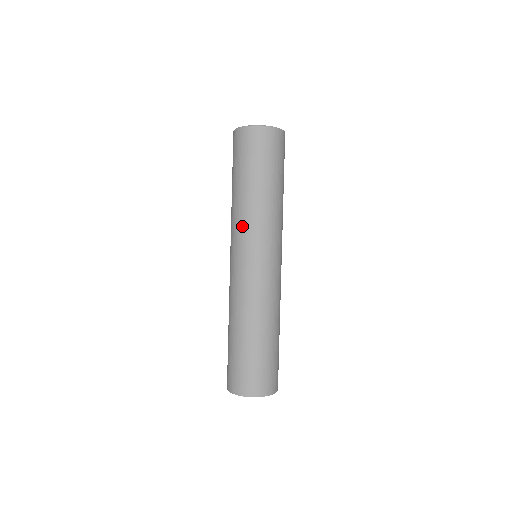
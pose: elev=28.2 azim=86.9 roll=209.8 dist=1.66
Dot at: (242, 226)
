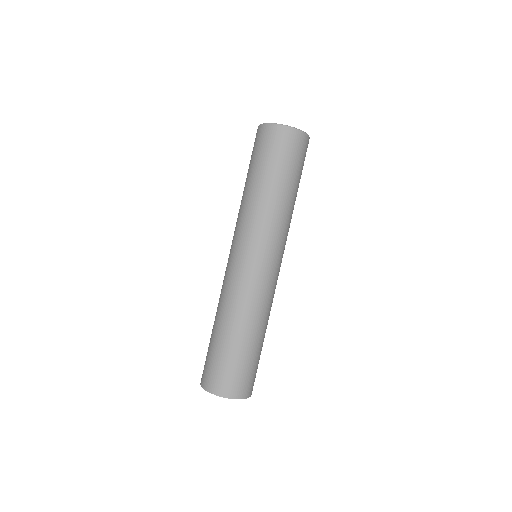
Dot at: (237, 221)
